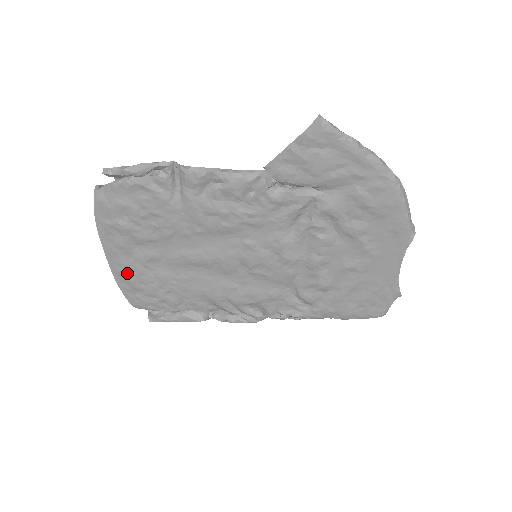
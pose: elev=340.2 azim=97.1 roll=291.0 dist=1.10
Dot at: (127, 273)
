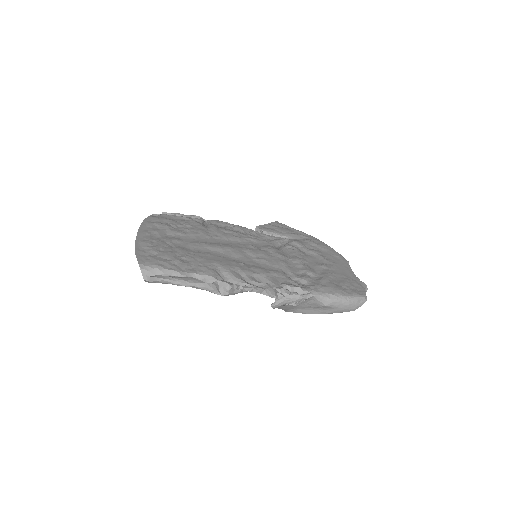
Dot at: (150, 243)
